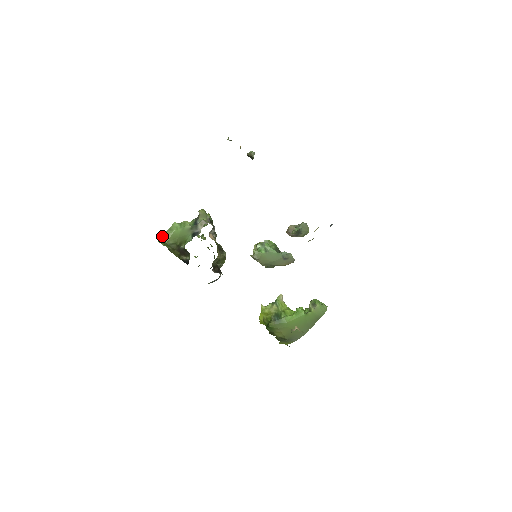
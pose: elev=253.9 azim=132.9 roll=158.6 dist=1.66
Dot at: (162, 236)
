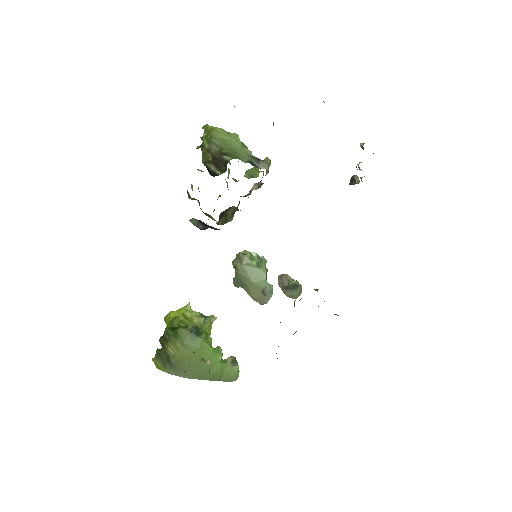
Dot at: (216, 128)
